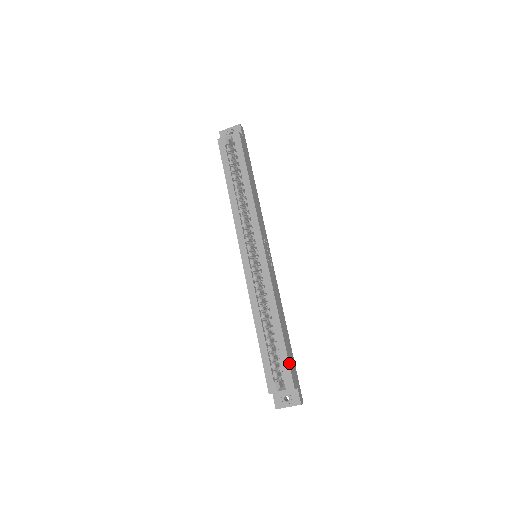
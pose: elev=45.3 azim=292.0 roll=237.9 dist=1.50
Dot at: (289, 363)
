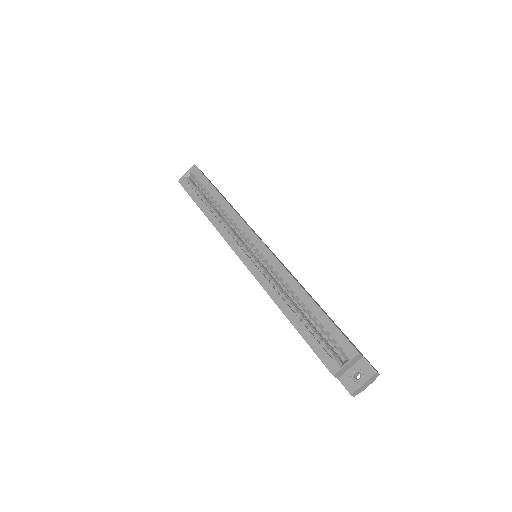
Dot at: (339, 330)
